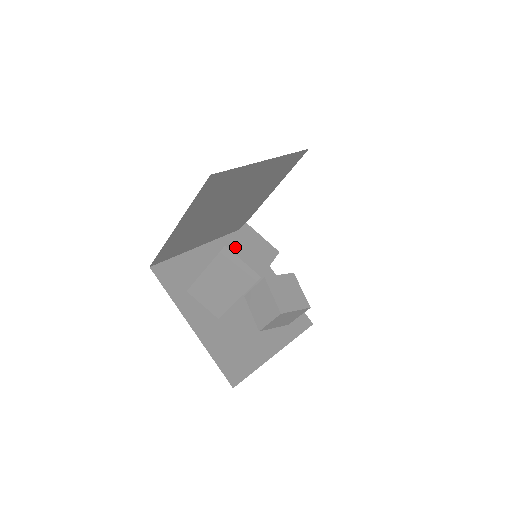
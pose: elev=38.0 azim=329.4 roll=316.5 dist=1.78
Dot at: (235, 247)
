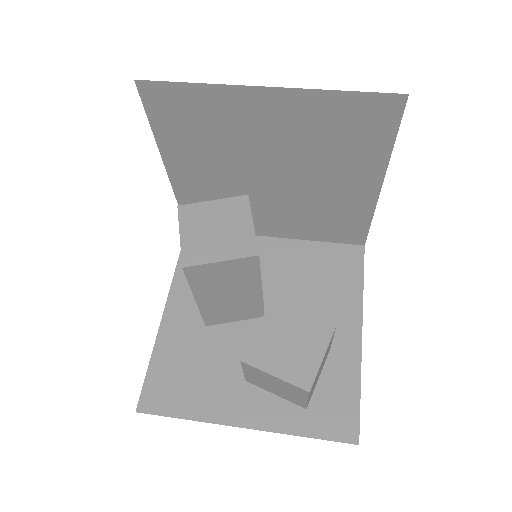
Dot at: (190, 214)
